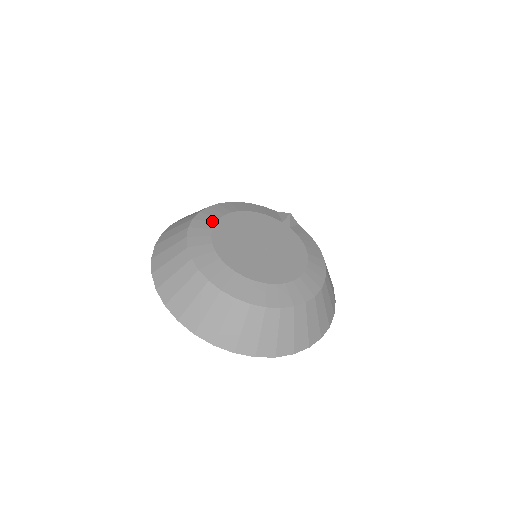
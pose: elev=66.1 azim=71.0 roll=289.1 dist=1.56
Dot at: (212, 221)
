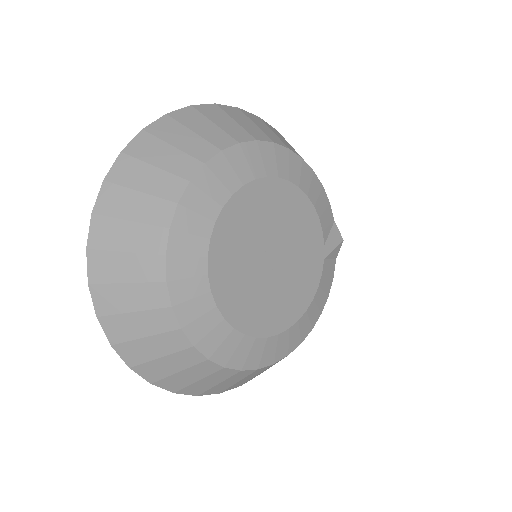
Dot at: (256, 172)
